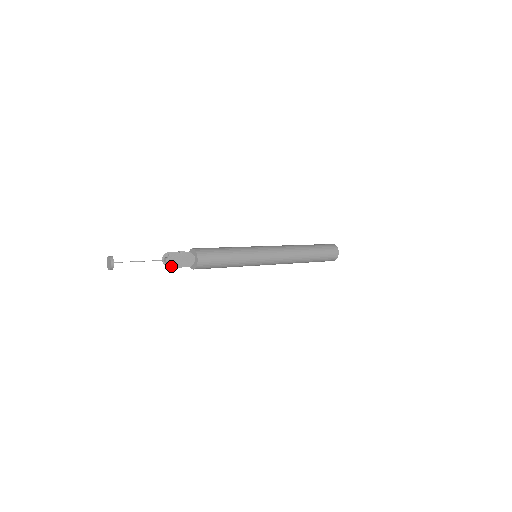
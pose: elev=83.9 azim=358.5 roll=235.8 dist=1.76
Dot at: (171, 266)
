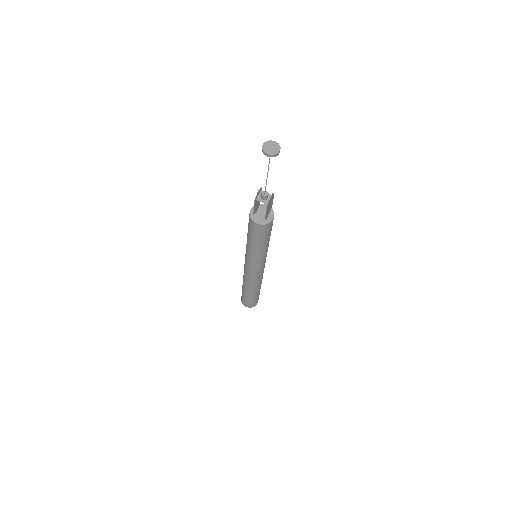
Dot at: (268, 204)
